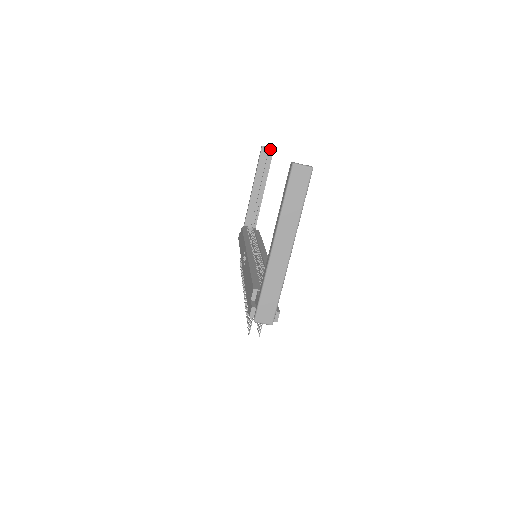
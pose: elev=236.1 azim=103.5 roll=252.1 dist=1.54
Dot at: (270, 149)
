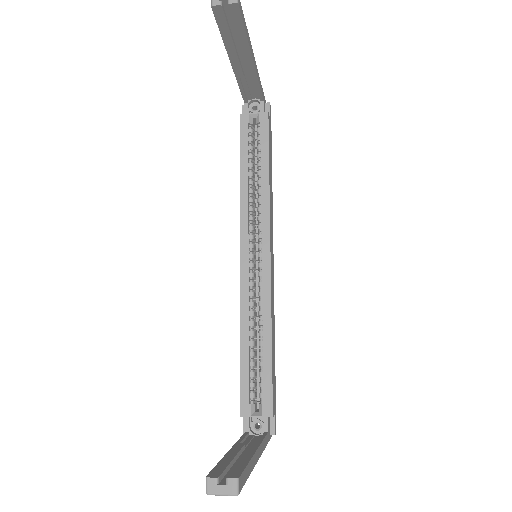
Dot at: (230, 5)
